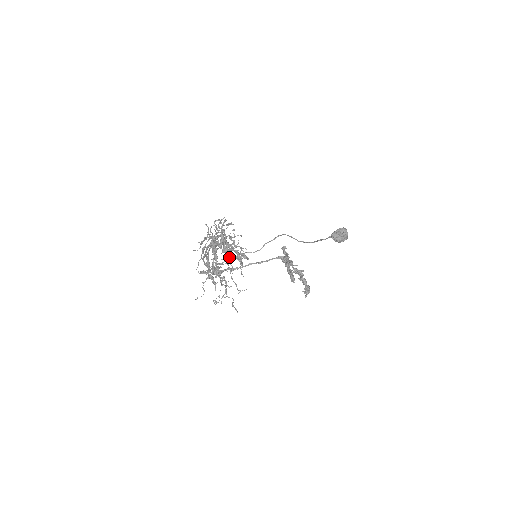
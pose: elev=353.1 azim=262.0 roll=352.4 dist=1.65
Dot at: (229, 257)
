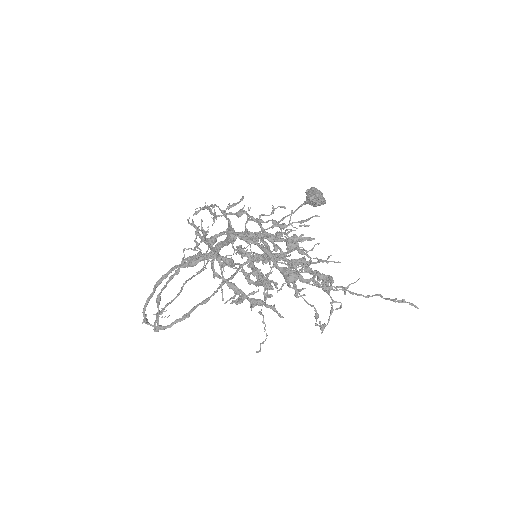
Dot at: occluded
